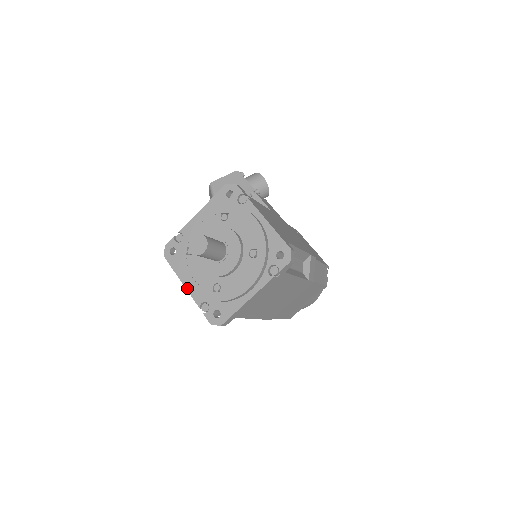
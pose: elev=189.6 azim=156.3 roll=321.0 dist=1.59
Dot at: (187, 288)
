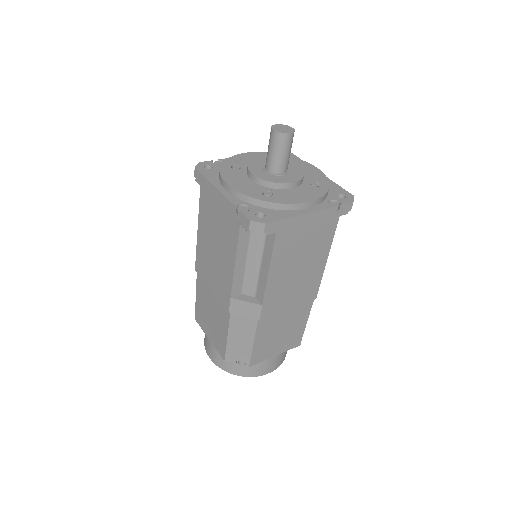
Dot at: (222, 191)
